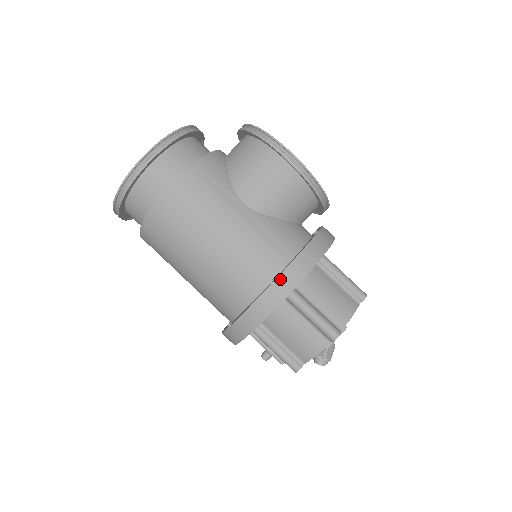
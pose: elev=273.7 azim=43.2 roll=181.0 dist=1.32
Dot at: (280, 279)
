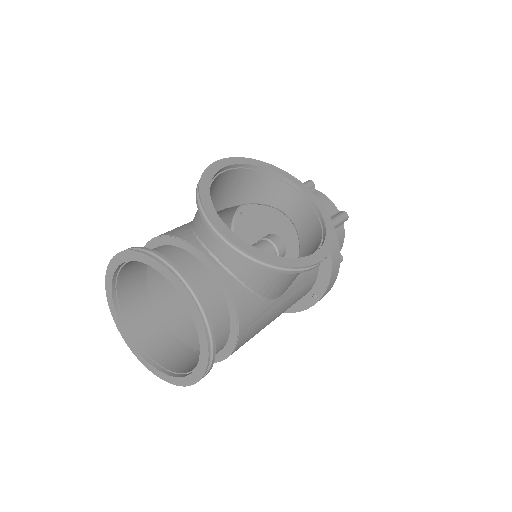
Dot at: occluded
